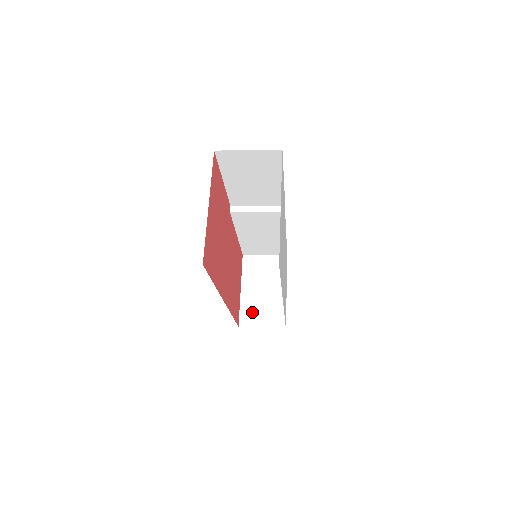
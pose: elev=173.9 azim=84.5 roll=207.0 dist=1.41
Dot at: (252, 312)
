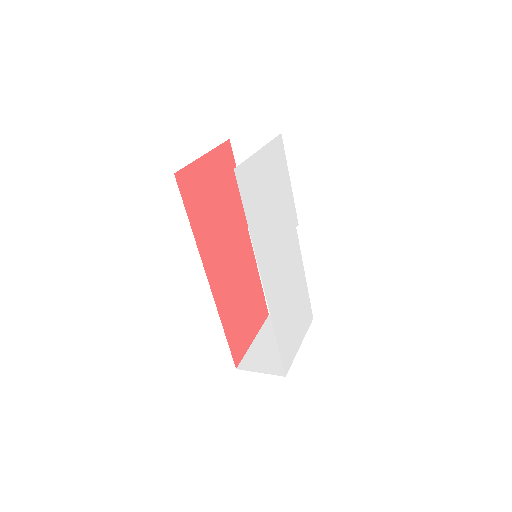
Dot at: (256, 358)
